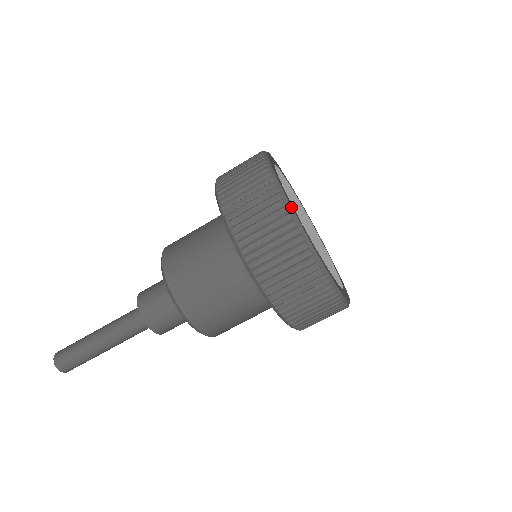
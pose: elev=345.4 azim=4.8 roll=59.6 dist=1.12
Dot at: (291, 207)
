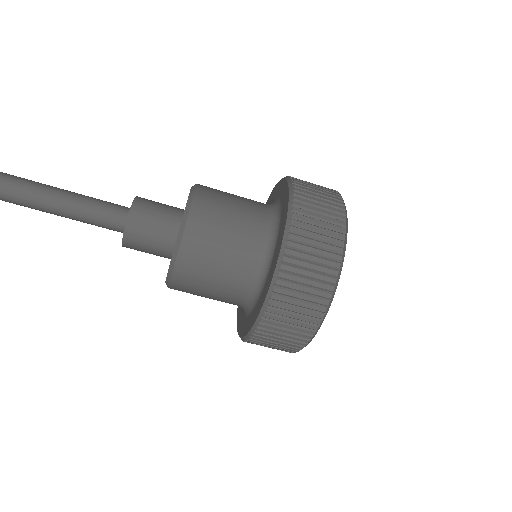
Dot at: occluded
